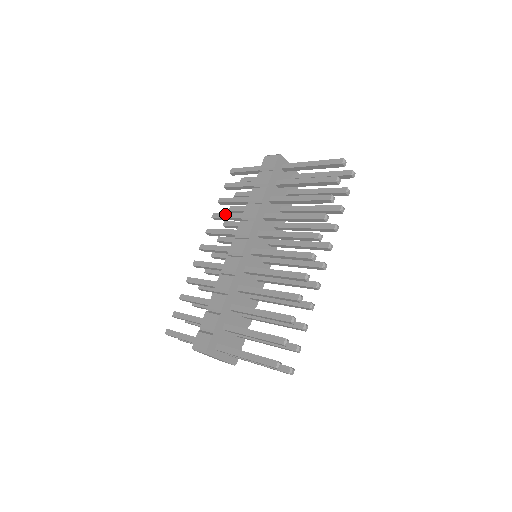
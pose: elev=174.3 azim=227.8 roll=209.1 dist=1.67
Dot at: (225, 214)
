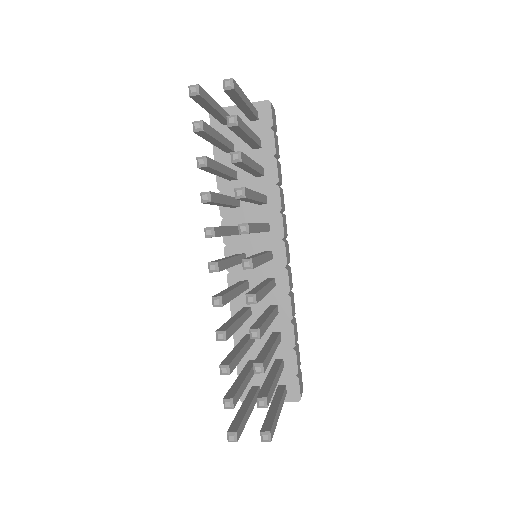
Dot at: occluded
